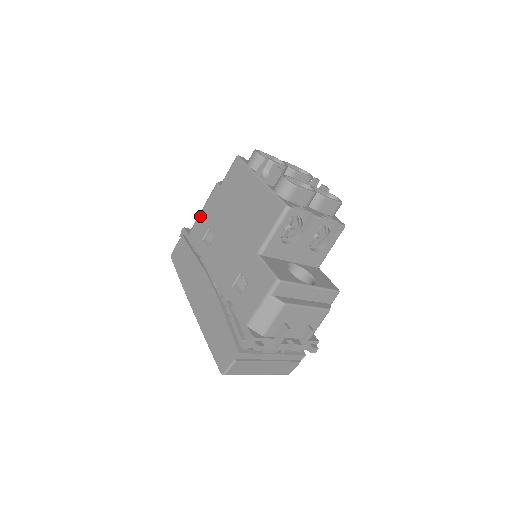
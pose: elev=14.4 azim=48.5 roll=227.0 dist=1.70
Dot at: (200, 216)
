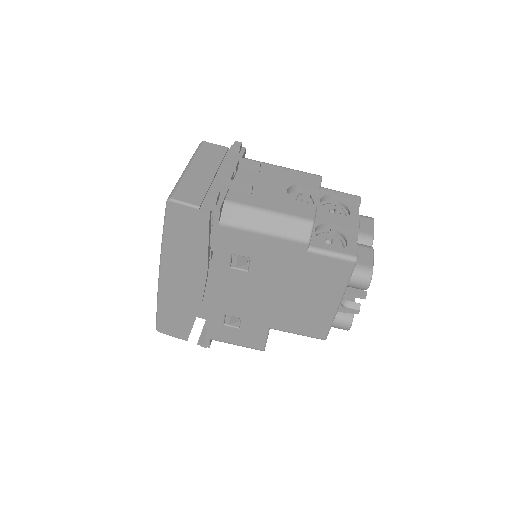
Dot at: (254, 236)
